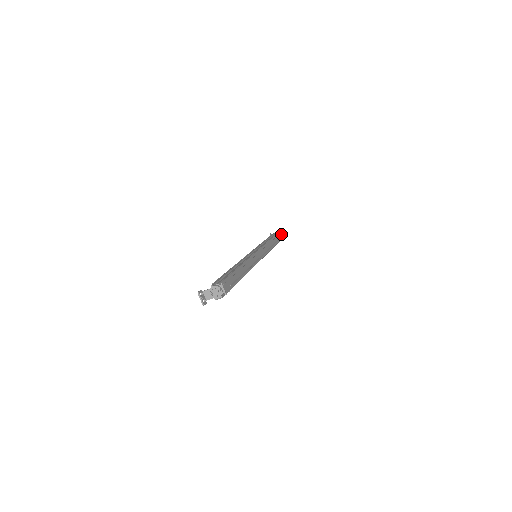
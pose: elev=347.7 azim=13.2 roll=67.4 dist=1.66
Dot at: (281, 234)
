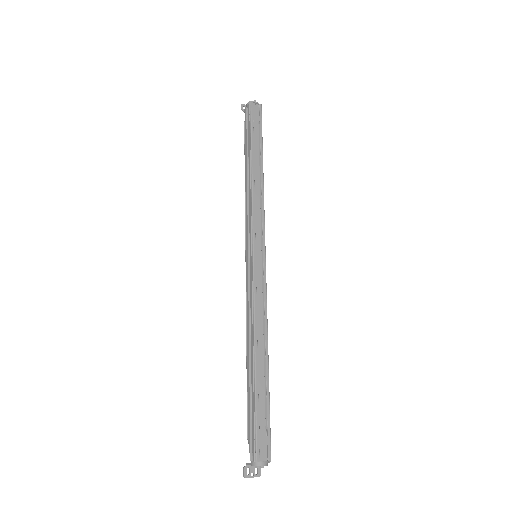
Dot at: (255, 104)
